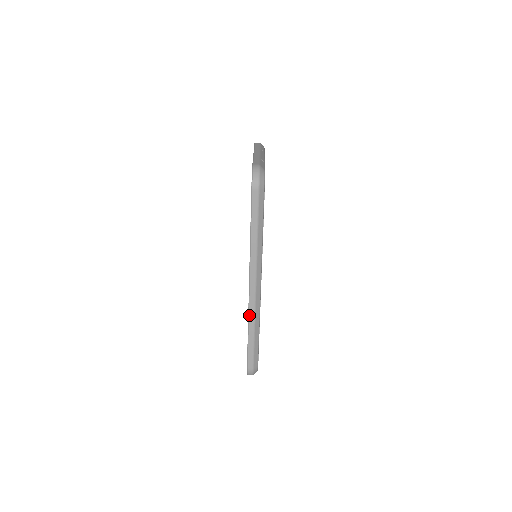
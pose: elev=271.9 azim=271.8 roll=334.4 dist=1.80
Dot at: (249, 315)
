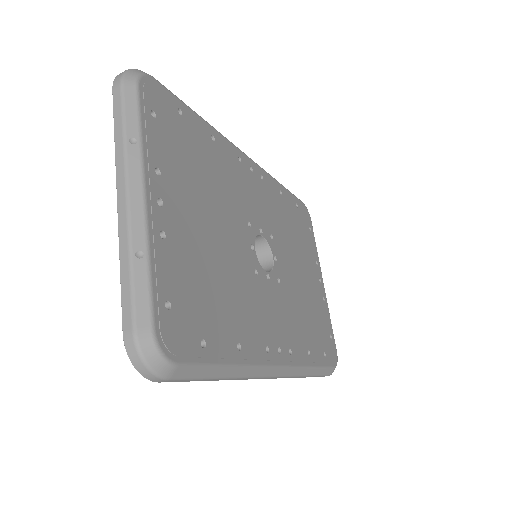
Dot at: occluded
